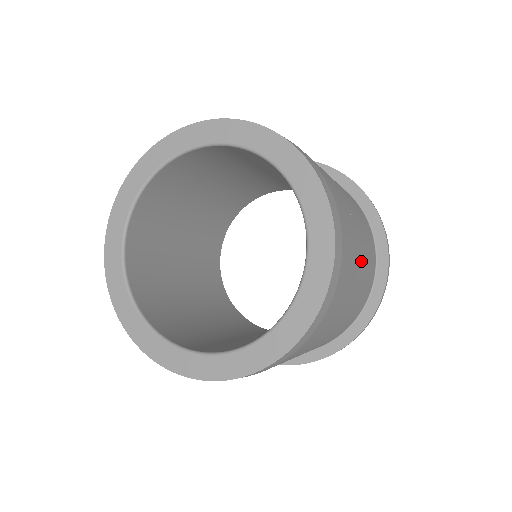
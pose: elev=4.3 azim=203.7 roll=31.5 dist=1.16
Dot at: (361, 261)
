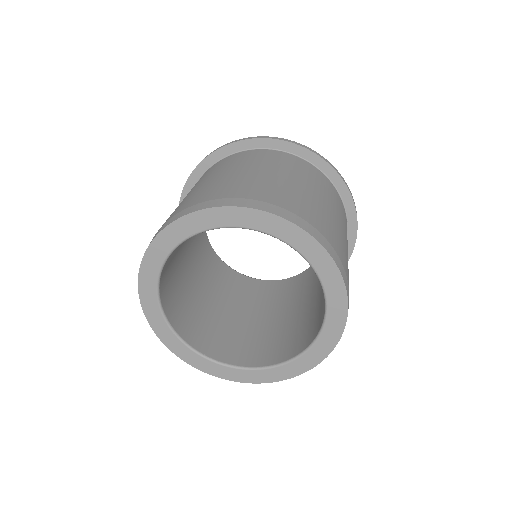
Dot at: occluded
